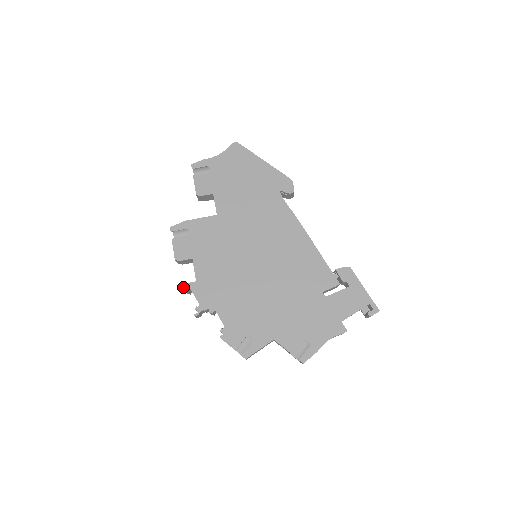
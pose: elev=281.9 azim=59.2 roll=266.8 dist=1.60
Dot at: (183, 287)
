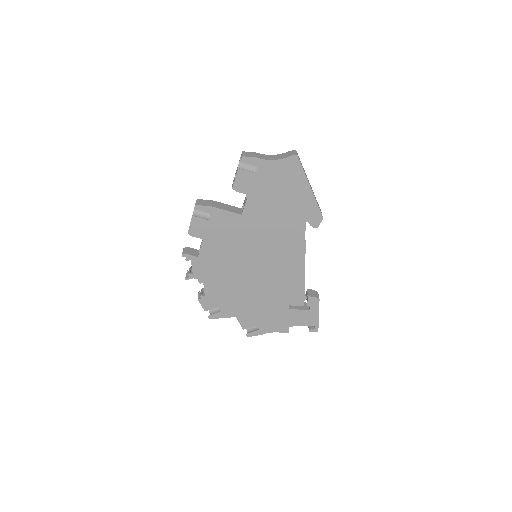
Dot at: (185, 256)
